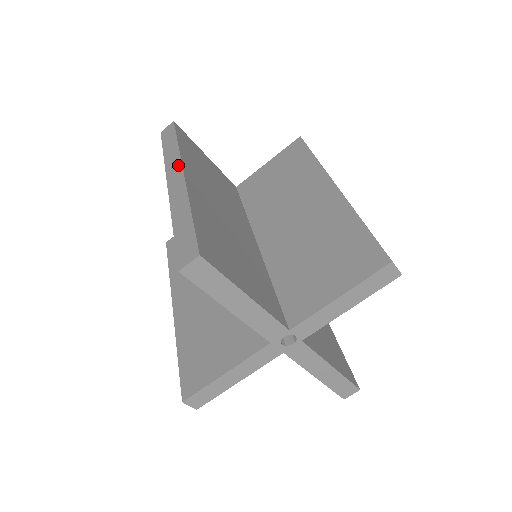
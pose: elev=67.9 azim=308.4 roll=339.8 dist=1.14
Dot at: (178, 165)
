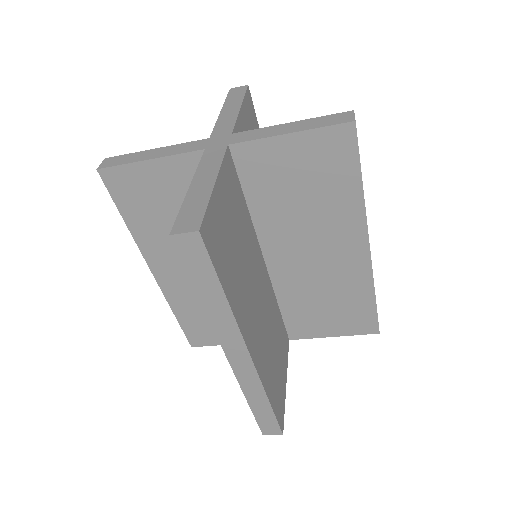
Dot at: (238, 341)
